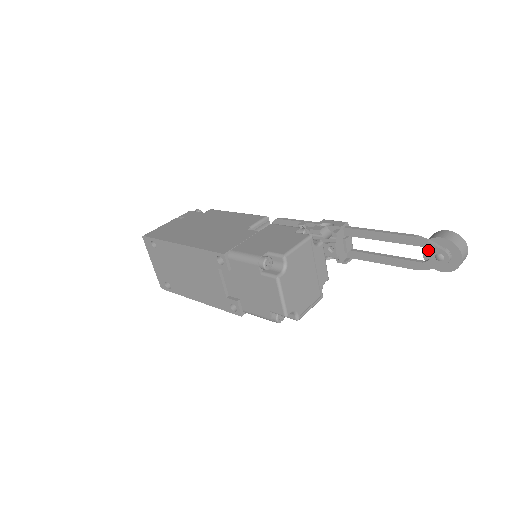
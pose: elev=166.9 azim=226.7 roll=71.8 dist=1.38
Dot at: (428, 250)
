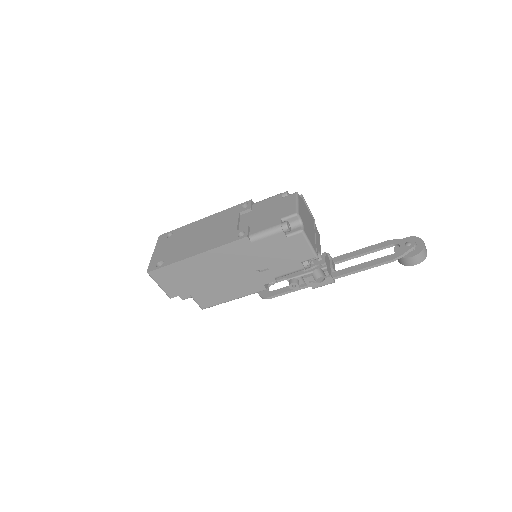
Dot at: (399, 244)
